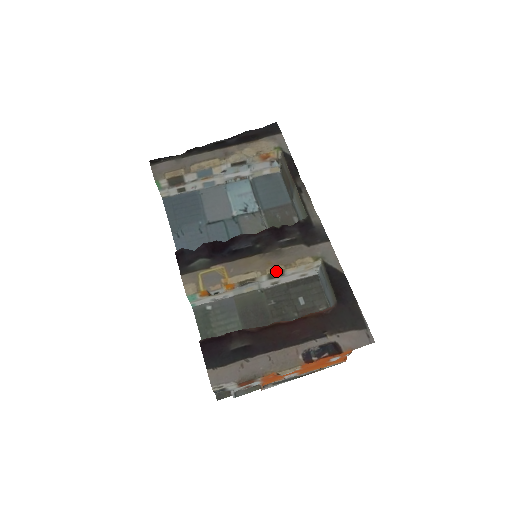
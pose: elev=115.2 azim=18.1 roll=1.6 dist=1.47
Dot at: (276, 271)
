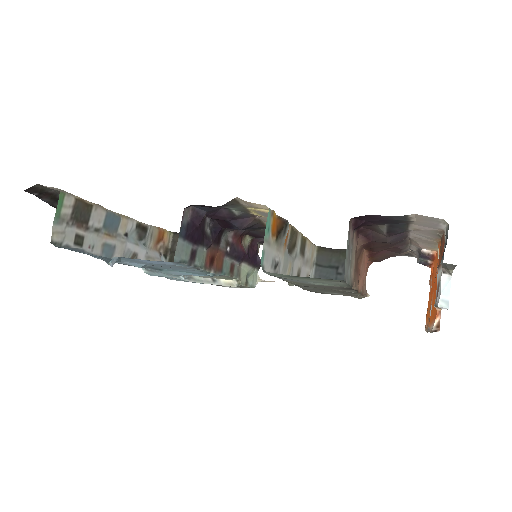
Dot at: (303, 237)
